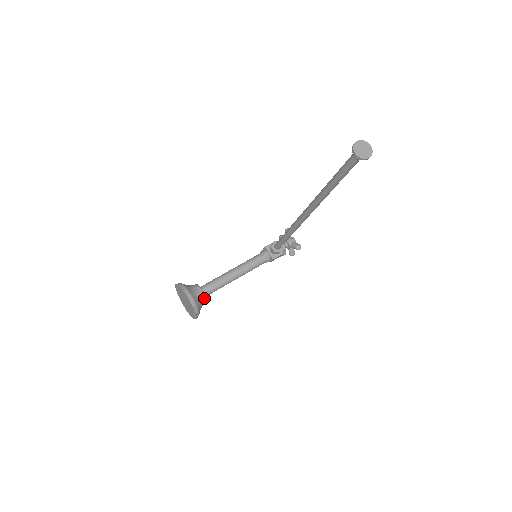
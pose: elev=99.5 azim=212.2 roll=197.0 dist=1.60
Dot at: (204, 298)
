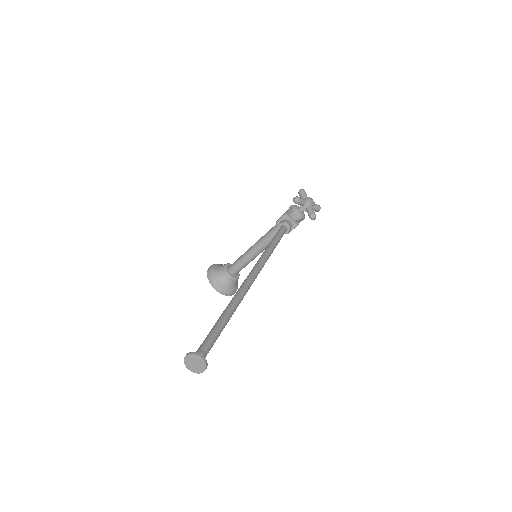
Dot at: (233, 280)
